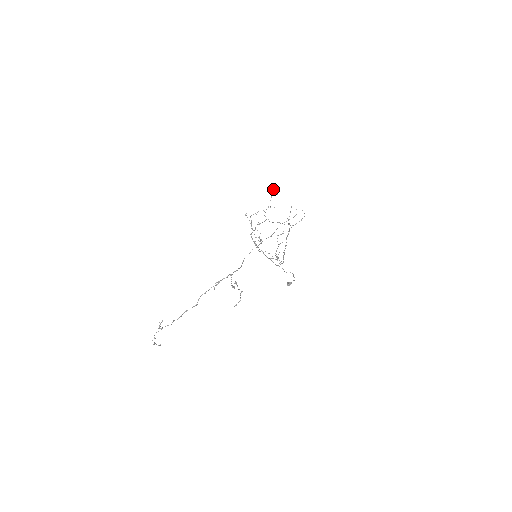
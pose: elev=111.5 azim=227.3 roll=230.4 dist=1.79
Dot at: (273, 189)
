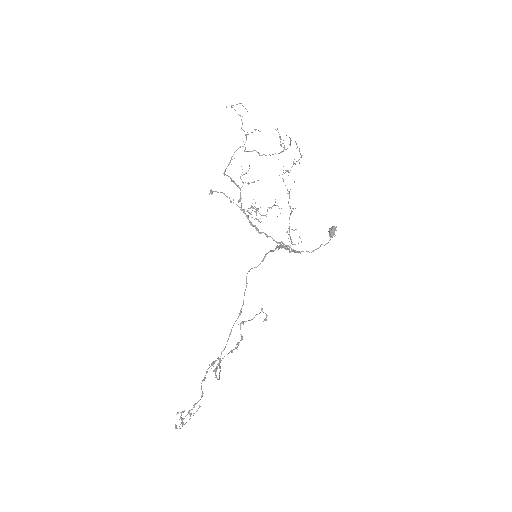
Dot at: occluded
